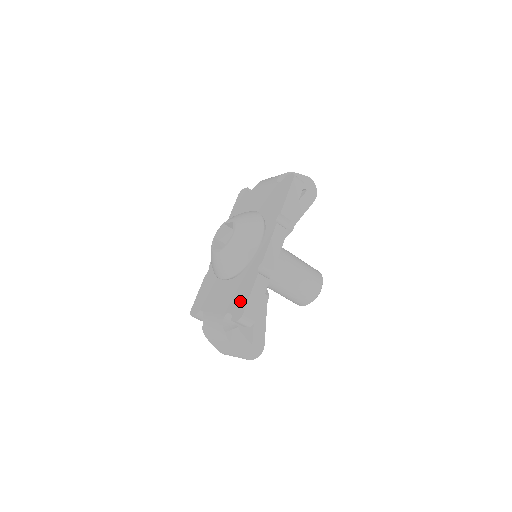
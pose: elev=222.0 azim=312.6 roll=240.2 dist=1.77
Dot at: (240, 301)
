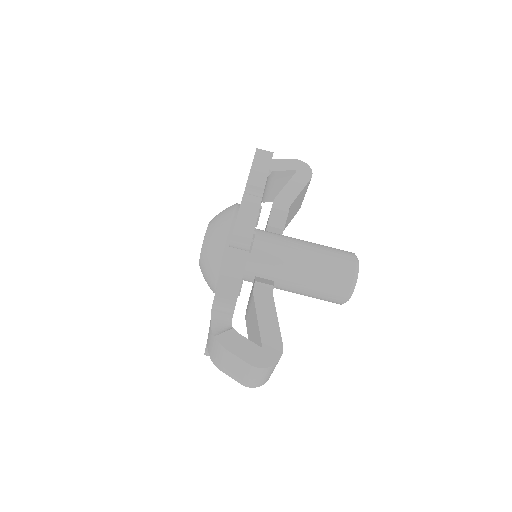
Dot at: occluded
